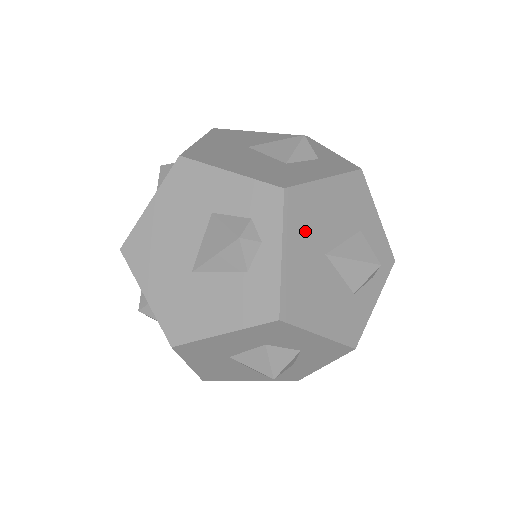
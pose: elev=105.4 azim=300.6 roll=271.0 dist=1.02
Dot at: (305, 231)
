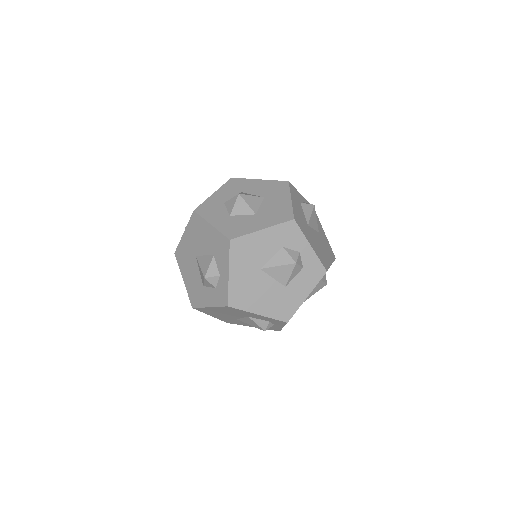
Dot at: occluded
